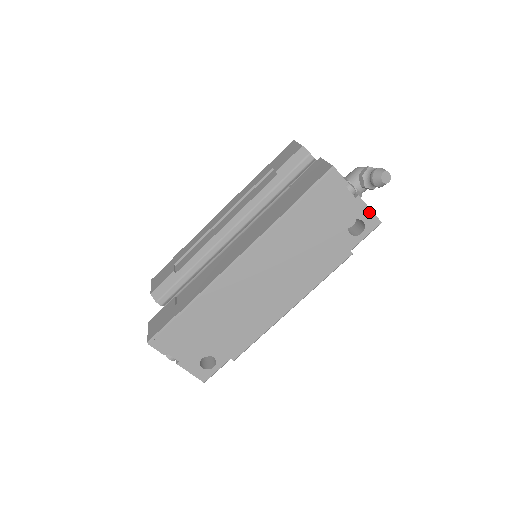
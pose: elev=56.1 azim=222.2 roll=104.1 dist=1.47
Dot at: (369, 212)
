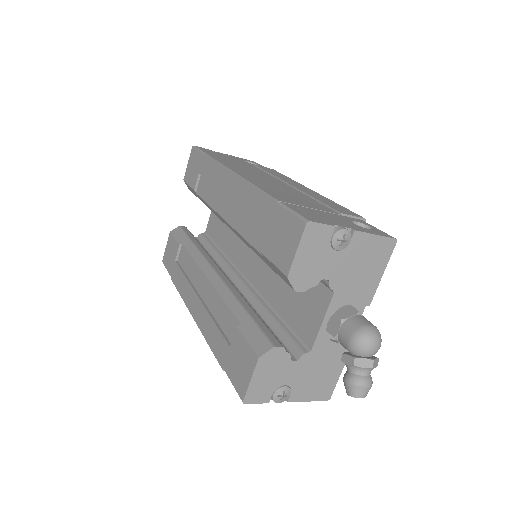
Dot at: (308, 399)
